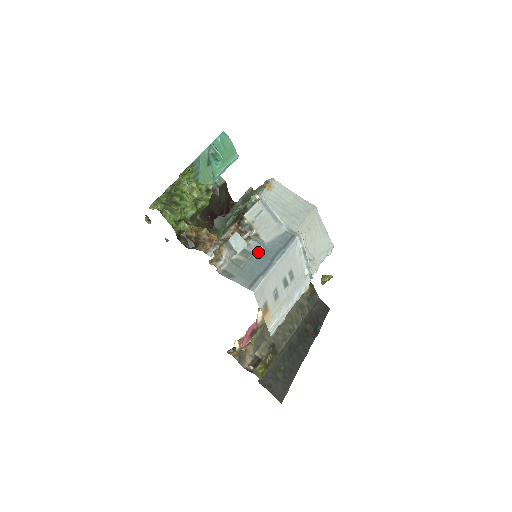
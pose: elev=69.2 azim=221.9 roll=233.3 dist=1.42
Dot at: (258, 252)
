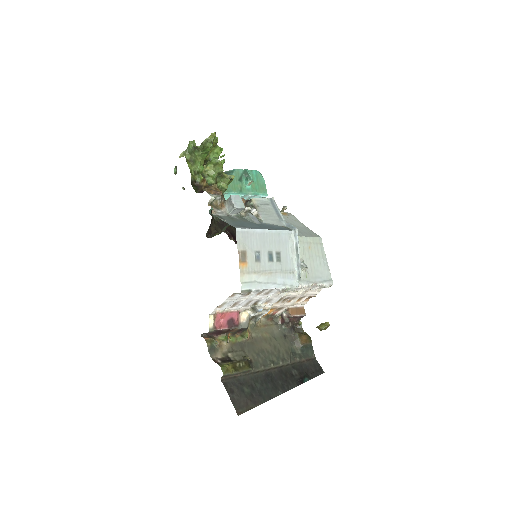
Dot at: (253, 221)
